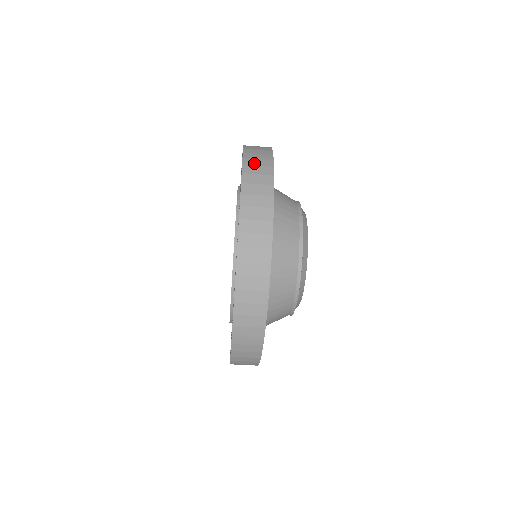
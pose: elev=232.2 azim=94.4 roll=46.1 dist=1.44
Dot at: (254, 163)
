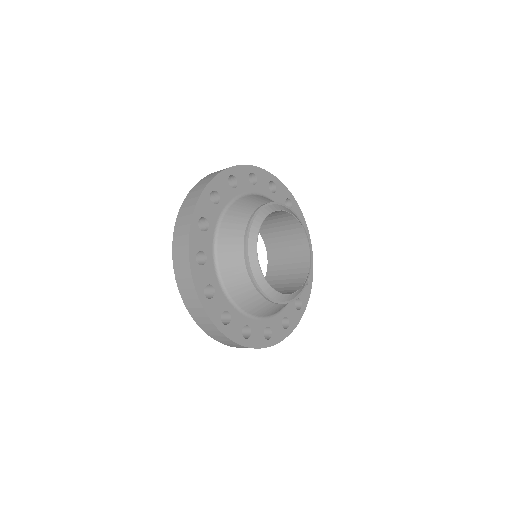
Dot at: (213, 335)
